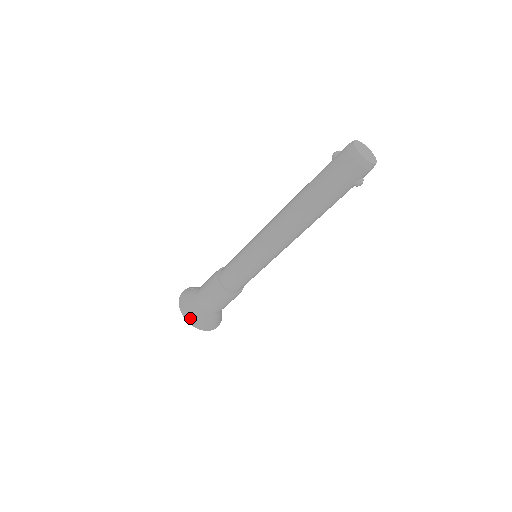
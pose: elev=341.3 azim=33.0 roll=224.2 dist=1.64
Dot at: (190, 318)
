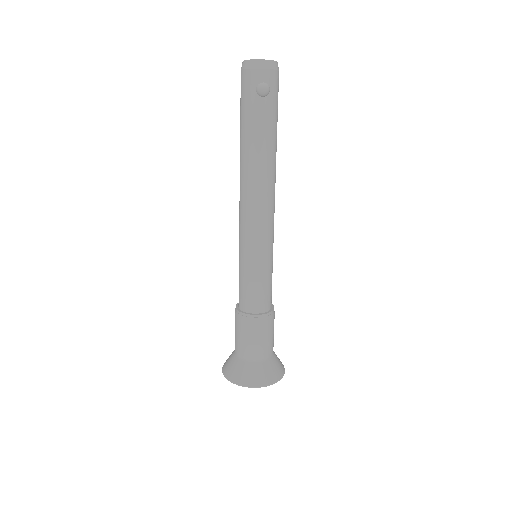
Dot at: (226, 370)
